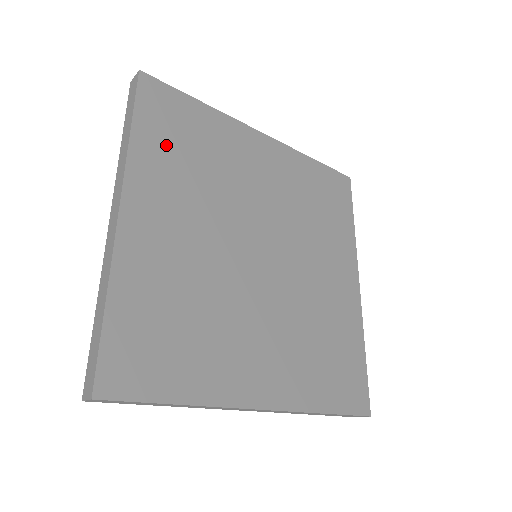
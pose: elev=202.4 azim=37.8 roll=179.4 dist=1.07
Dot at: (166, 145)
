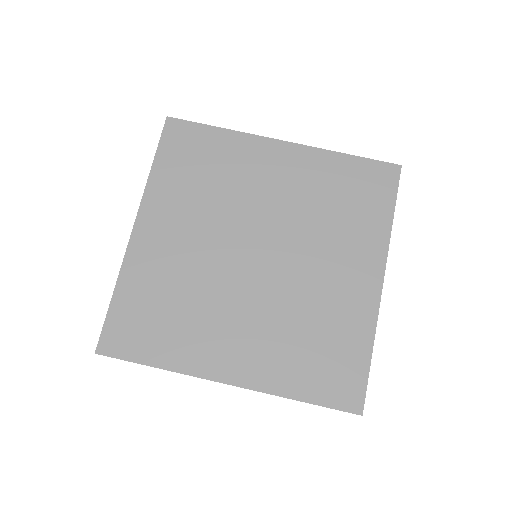
Dot at: (179, 172)
